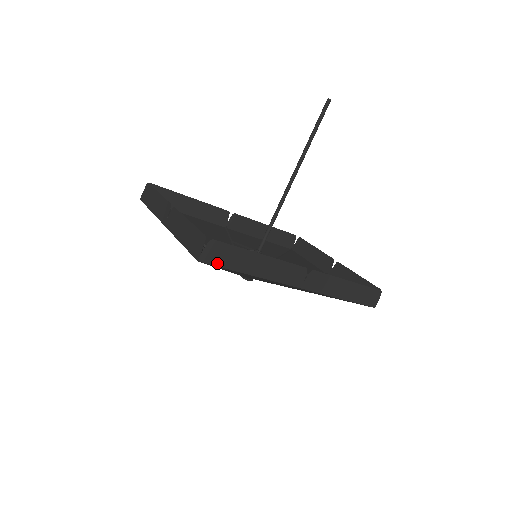
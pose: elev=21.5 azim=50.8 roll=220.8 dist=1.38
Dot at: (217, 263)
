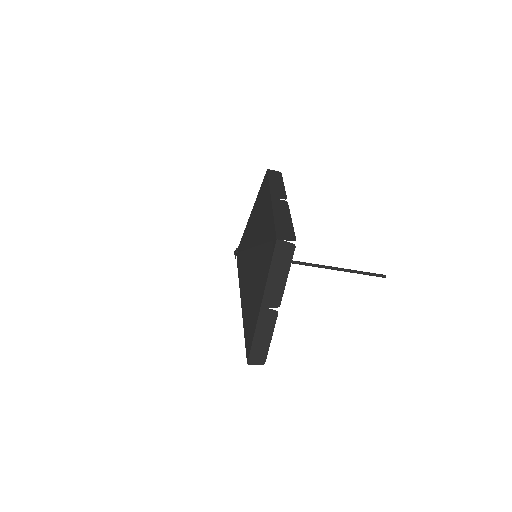
Dot at: occluded
